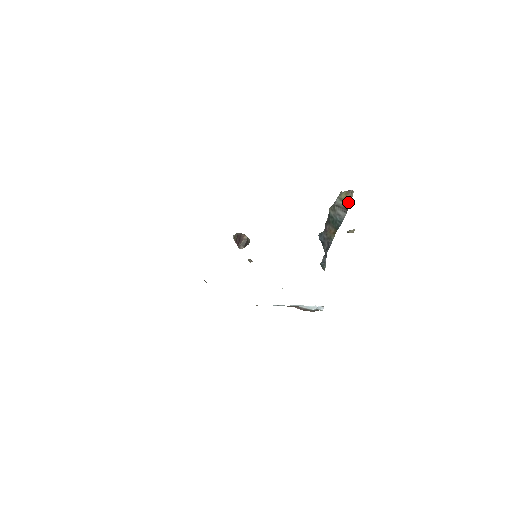
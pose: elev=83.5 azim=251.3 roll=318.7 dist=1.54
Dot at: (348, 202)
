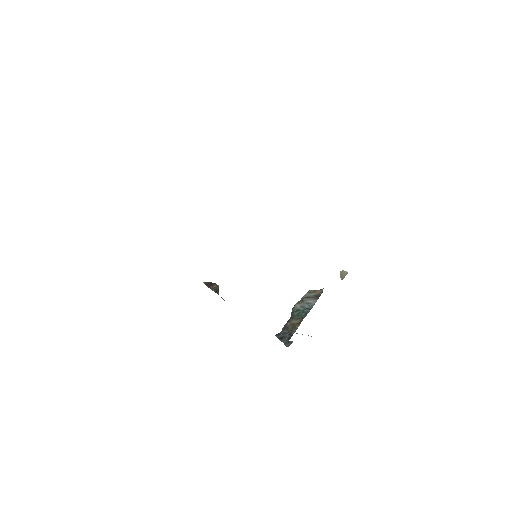
Dot at: (319, 292)
